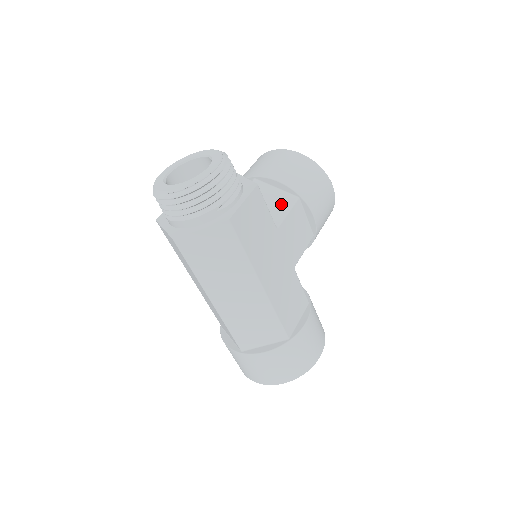
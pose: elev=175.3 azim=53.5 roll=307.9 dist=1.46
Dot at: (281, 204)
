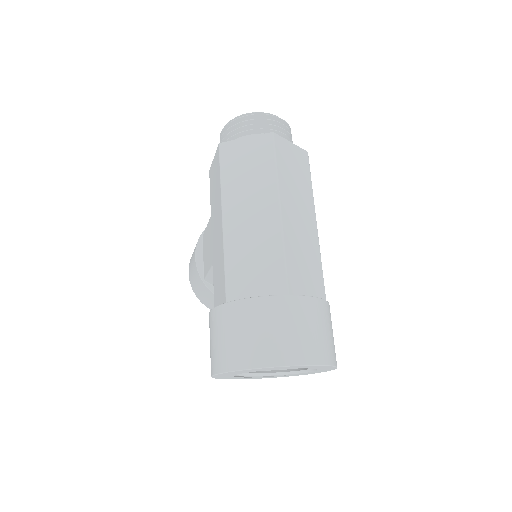
Dot at: occluded
